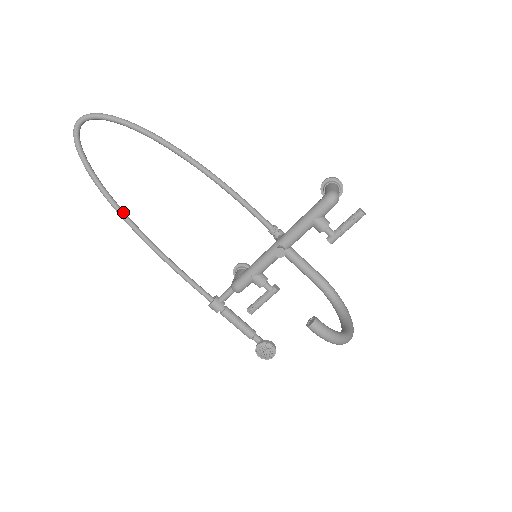
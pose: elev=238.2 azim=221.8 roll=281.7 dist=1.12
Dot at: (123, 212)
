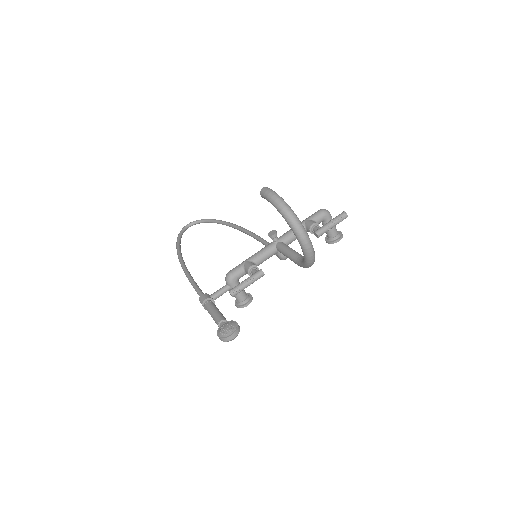
Dot at: (181, 255)
